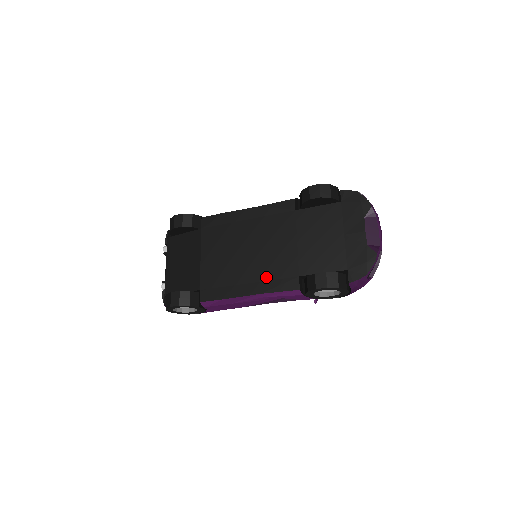
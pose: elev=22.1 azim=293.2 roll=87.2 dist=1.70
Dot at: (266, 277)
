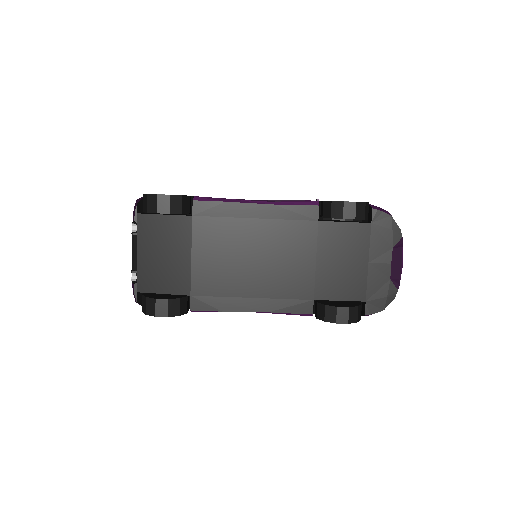
Dot at: (276, 294)
